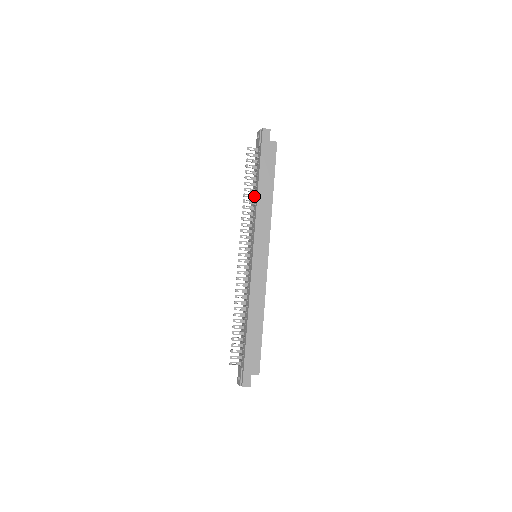
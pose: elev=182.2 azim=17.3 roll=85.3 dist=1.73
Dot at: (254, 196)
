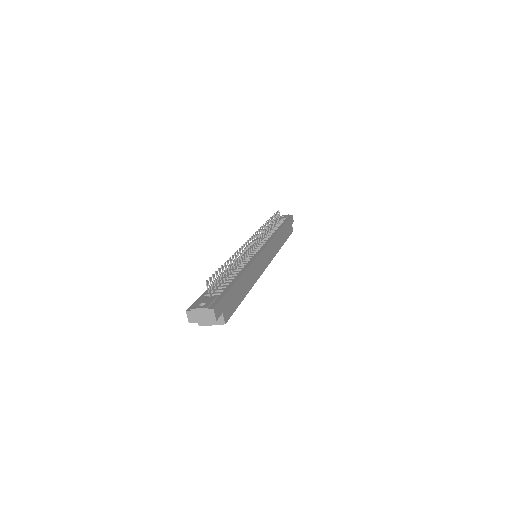
Dot at: (271, 231)
